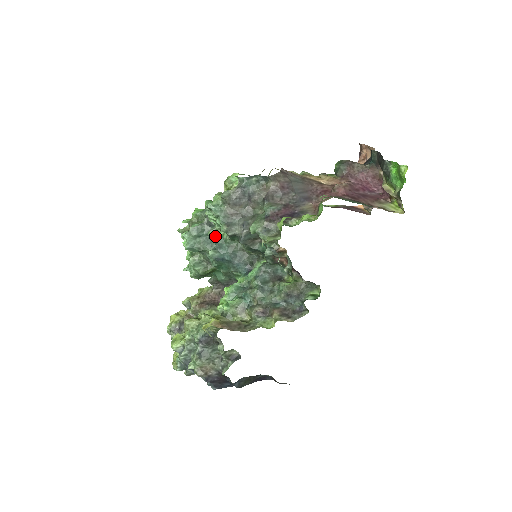
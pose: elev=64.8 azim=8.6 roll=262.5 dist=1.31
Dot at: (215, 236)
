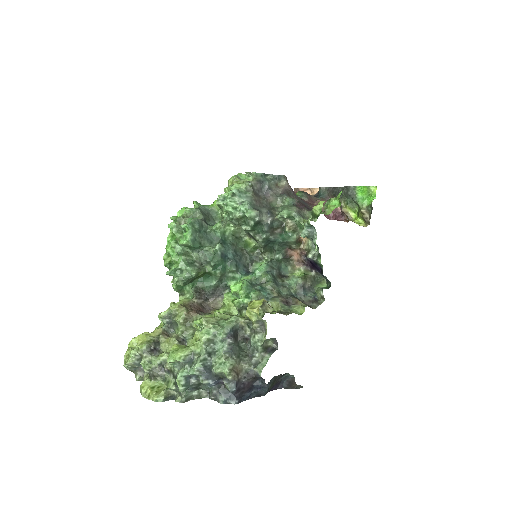
Dot at: (220, 230)
